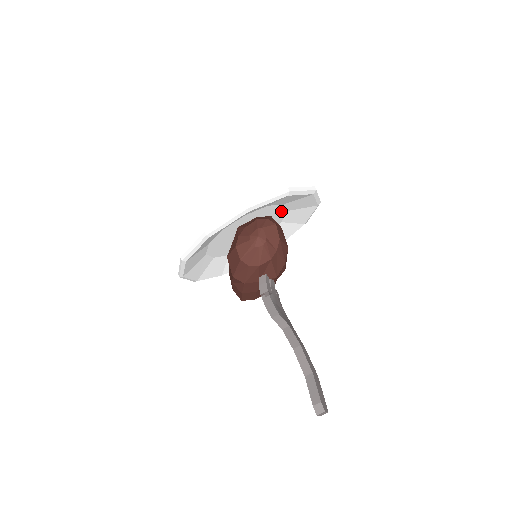
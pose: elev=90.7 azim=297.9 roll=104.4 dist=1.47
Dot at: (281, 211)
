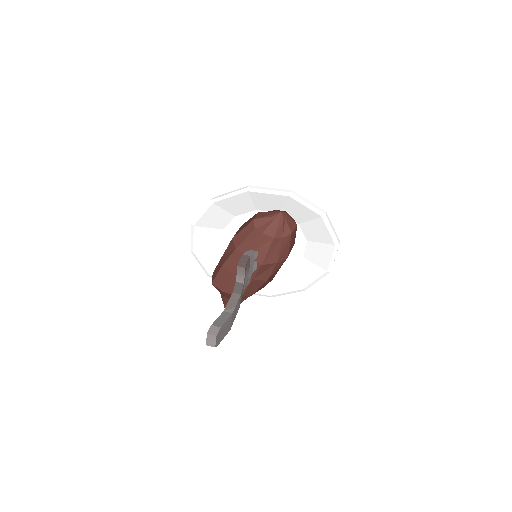
Dot at: (299, 250)
